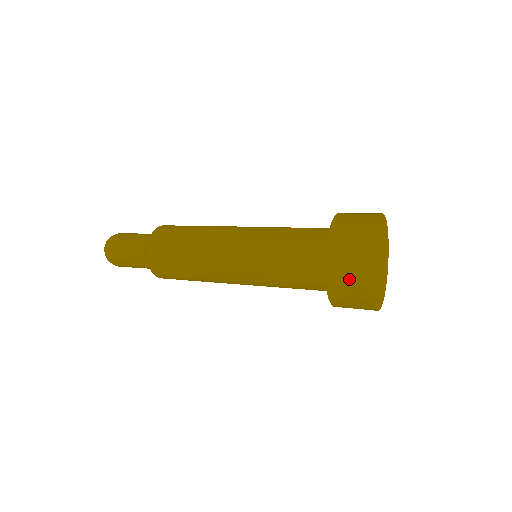
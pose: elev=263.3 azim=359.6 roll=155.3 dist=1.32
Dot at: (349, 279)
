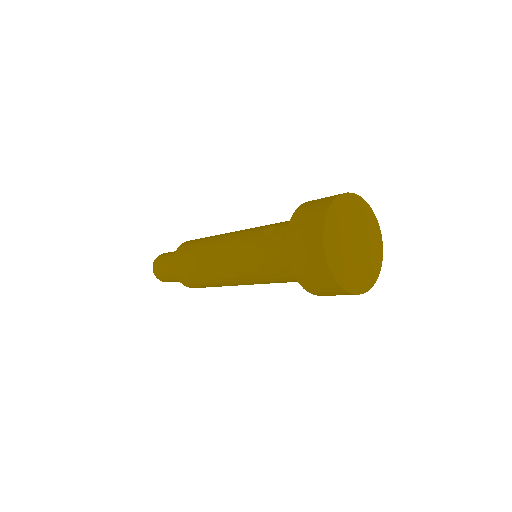
Dot at: (324, 289)
